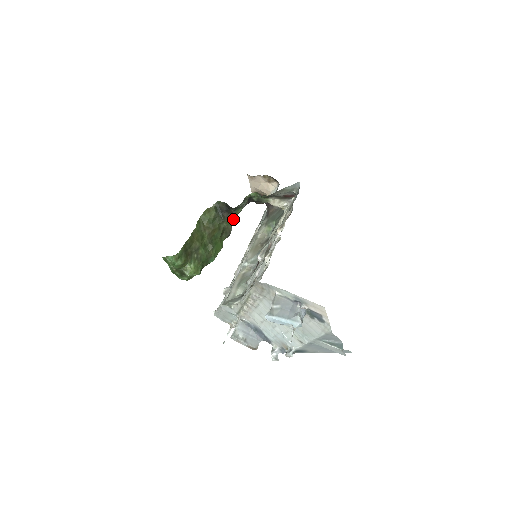
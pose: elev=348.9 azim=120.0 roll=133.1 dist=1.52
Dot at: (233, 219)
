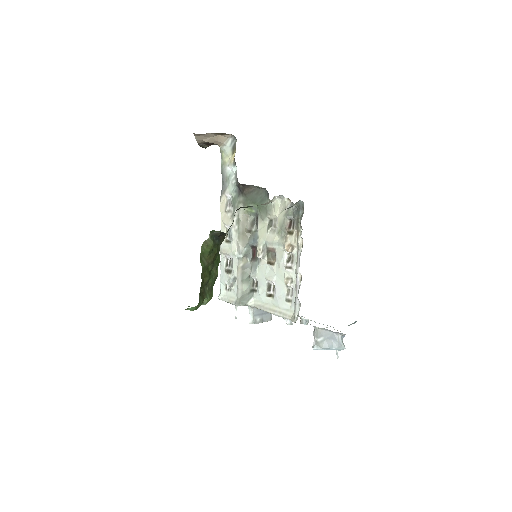
Dot at: occluded
